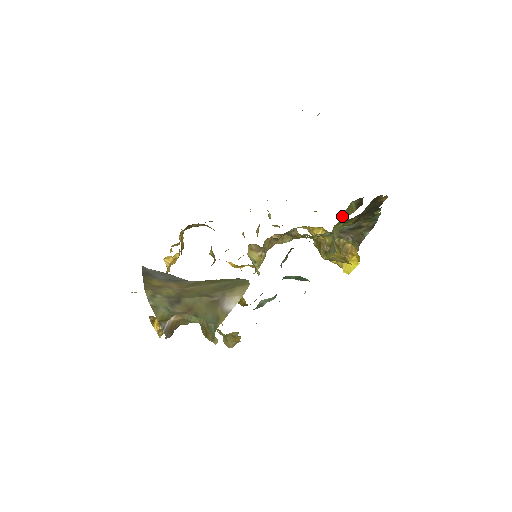
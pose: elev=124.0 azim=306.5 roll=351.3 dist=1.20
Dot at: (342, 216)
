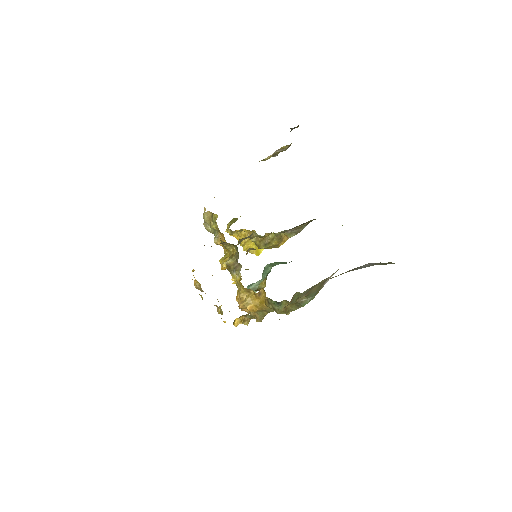
Dot at: occluded
